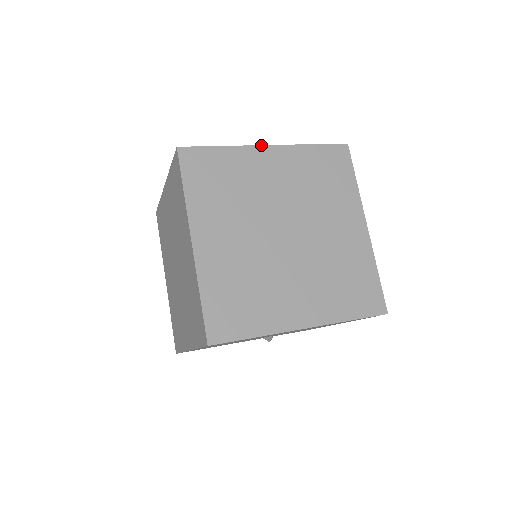
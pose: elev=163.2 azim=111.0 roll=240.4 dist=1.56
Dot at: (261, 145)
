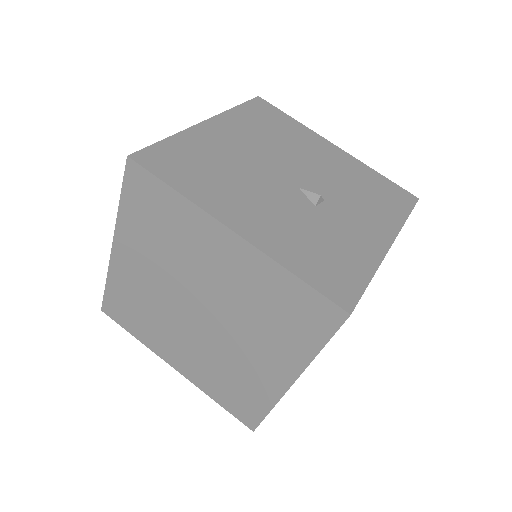
Dot at: occluded
